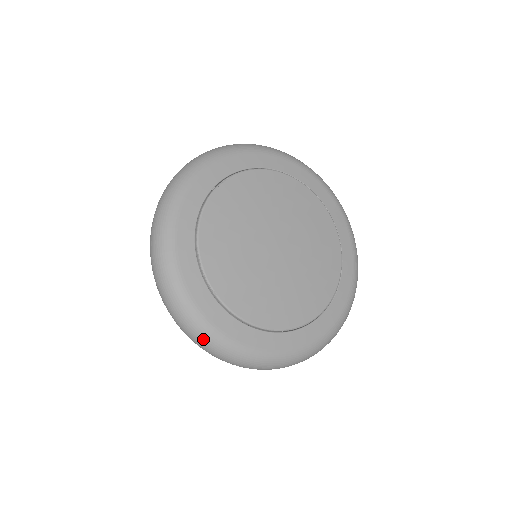
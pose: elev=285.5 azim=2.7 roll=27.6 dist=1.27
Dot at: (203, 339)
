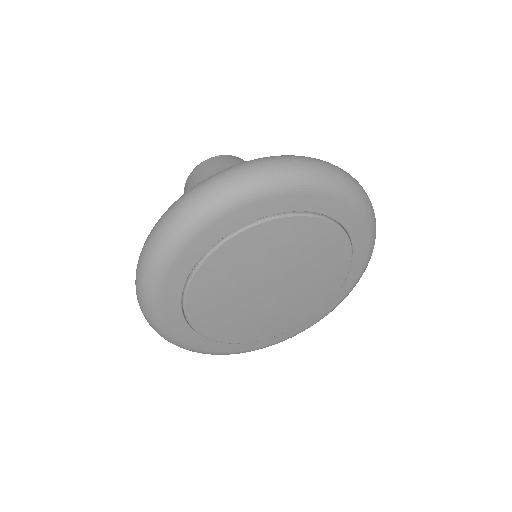
Dot at: (143, 290)
